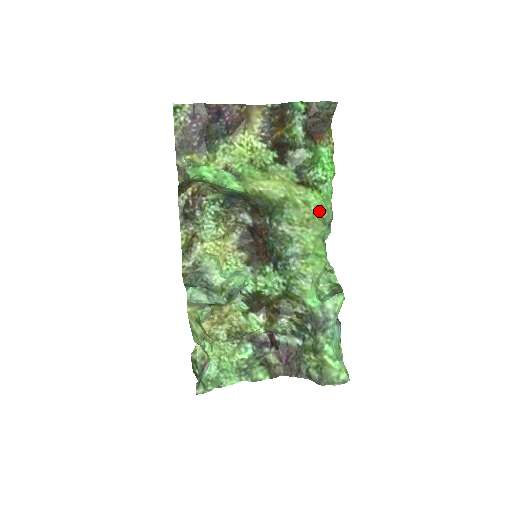
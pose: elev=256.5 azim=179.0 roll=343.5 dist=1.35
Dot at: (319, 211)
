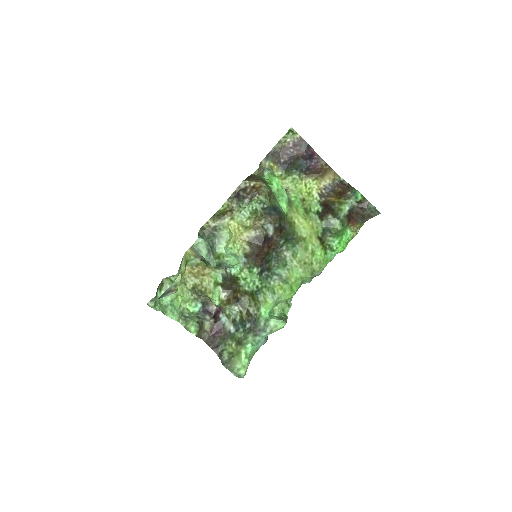
Dot at: (316, 264)
